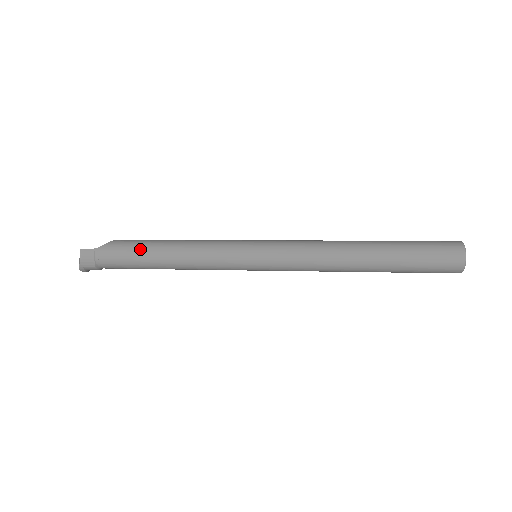
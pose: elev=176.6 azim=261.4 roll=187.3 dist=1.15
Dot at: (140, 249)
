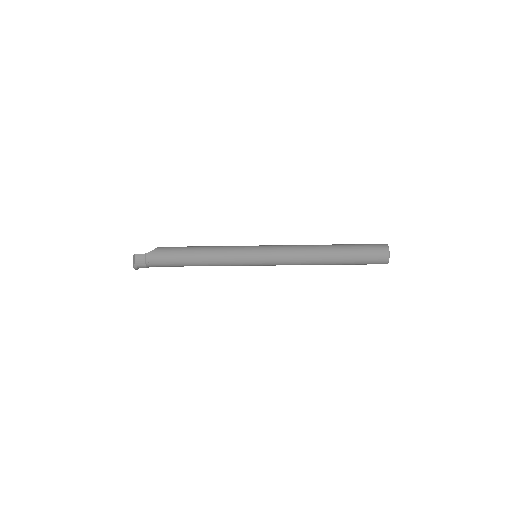
Dot at: (178, 253)
